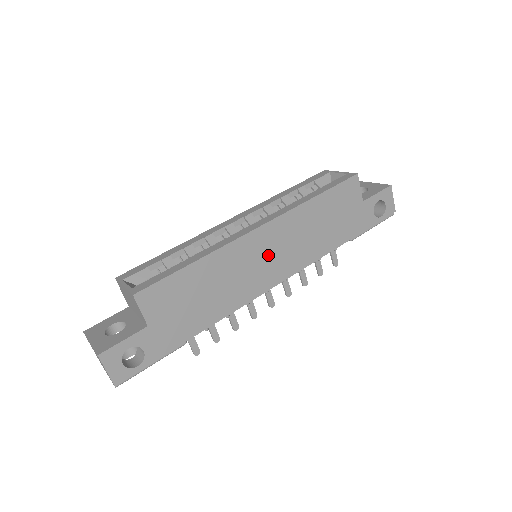
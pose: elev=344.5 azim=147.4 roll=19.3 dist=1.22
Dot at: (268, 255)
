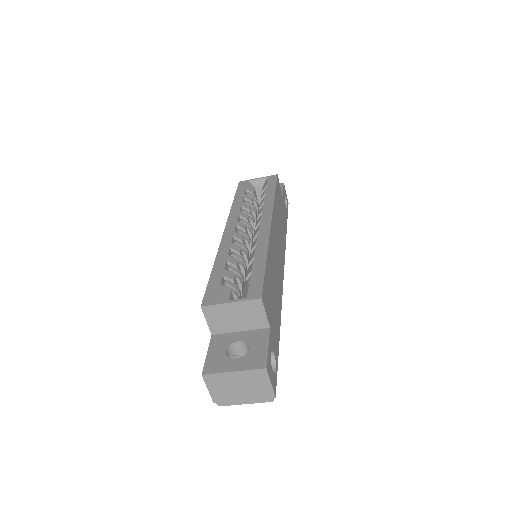
Dot at: (277, 246)
